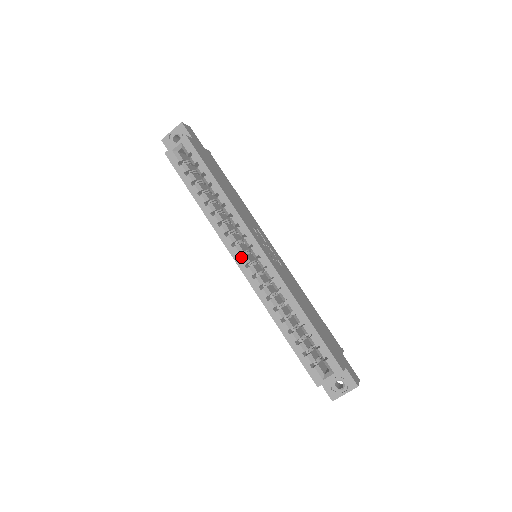
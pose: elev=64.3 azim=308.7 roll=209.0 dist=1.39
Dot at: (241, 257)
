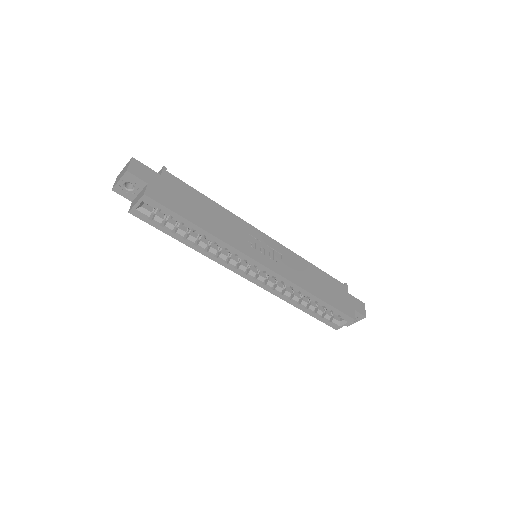
Dot at: (247, 274)
